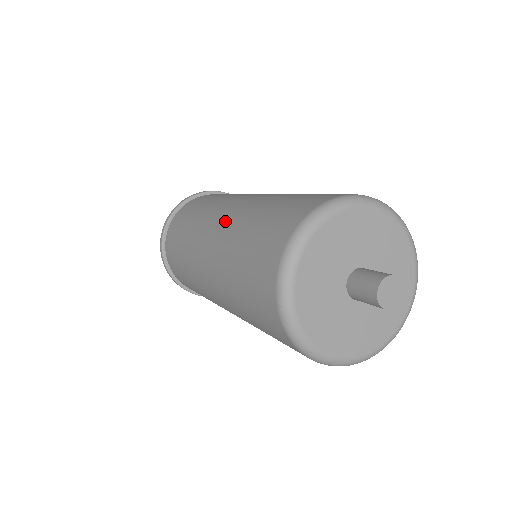
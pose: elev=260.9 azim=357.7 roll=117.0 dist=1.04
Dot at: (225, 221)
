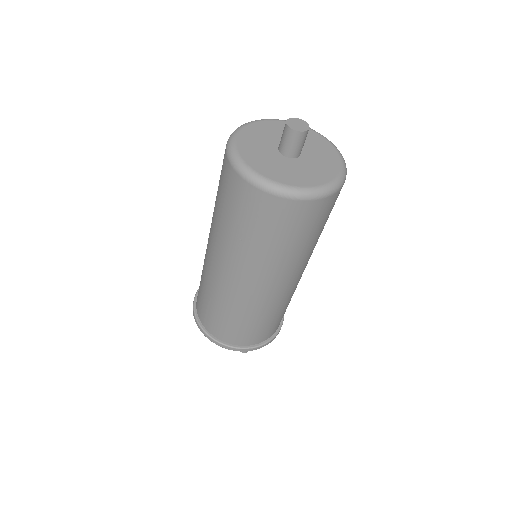
Dot at: occluded
